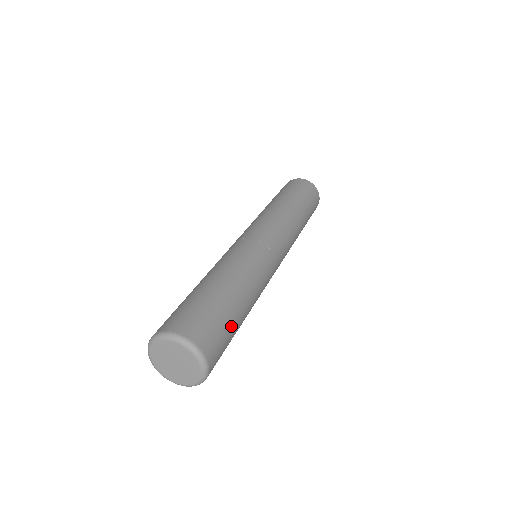
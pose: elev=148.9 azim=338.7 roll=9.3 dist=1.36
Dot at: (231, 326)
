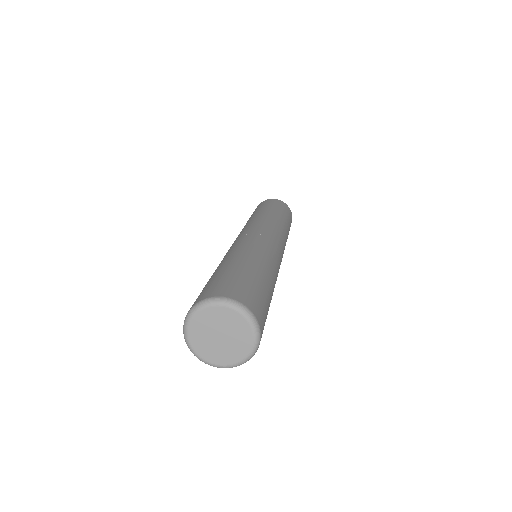
Dot at: (264, 293)
